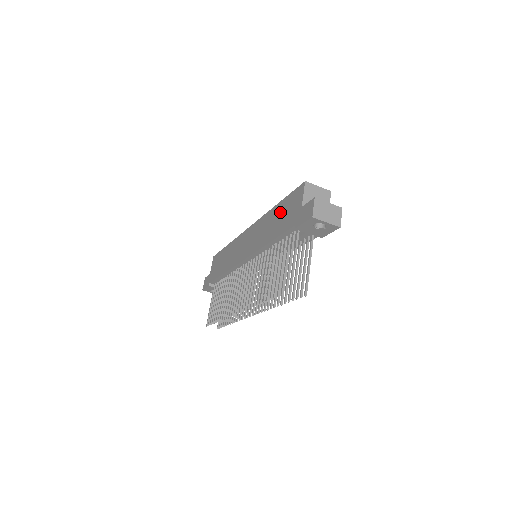
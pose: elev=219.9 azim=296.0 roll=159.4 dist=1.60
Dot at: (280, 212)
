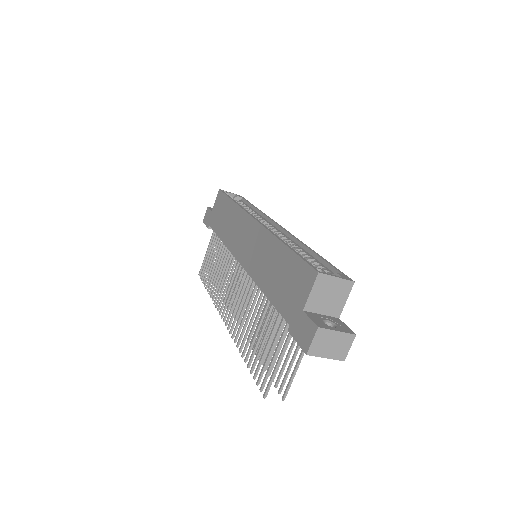
Dot at: (283, 267)
